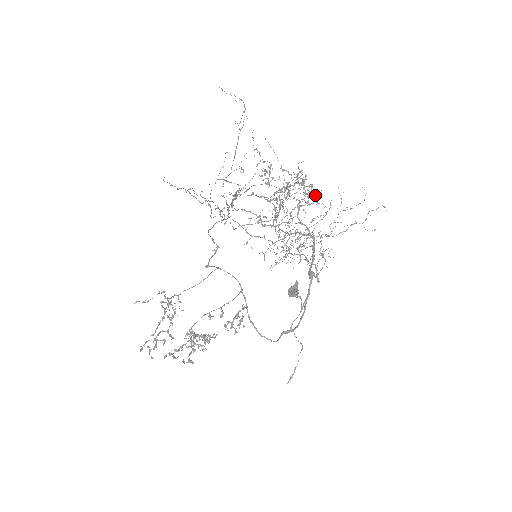
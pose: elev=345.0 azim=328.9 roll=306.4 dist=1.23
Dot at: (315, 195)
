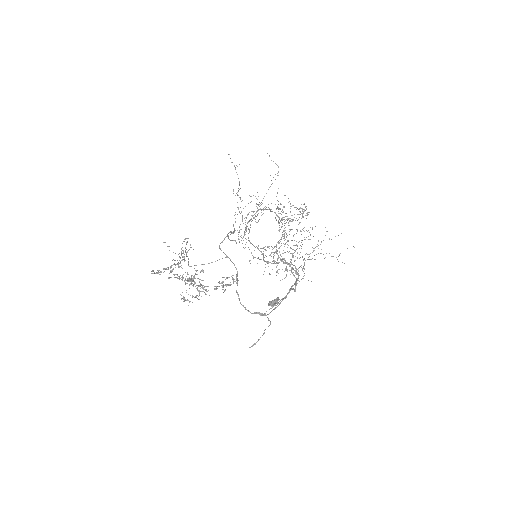
Dot at: occluded
